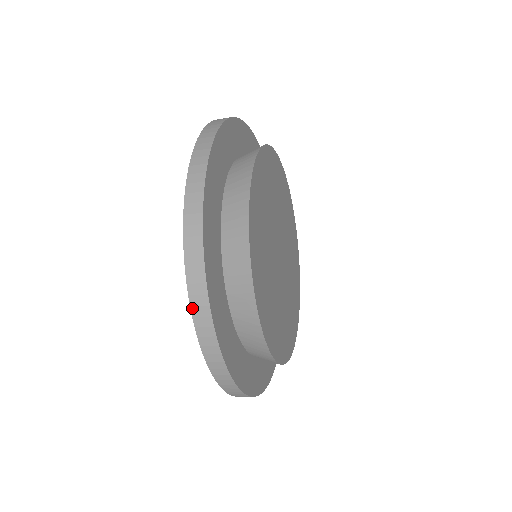
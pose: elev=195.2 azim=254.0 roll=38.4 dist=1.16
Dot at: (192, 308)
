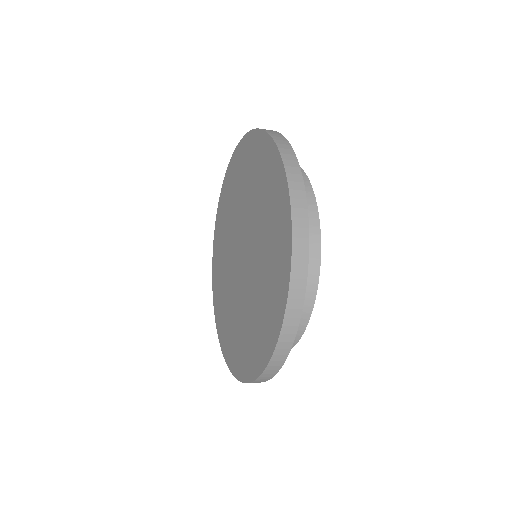
Dot at: (291, 199)
